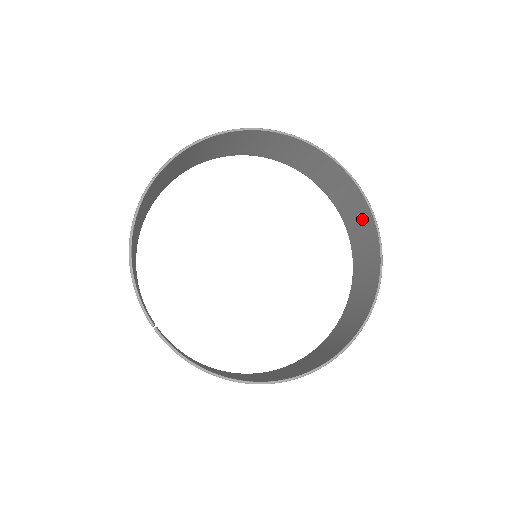
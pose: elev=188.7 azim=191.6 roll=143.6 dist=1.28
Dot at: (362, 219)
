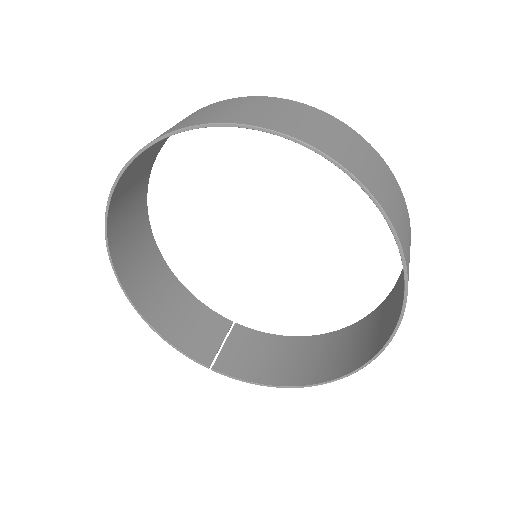
Dot at: occluded
